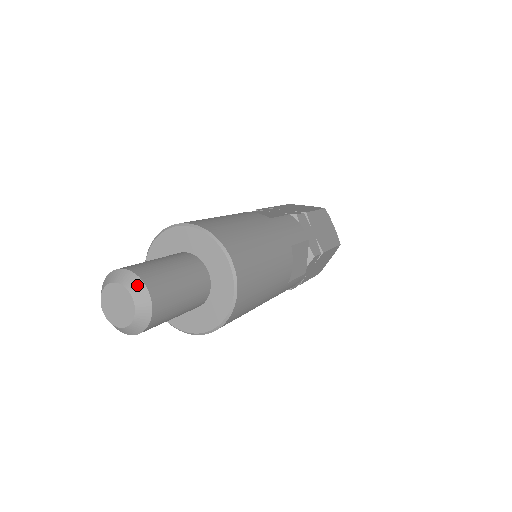
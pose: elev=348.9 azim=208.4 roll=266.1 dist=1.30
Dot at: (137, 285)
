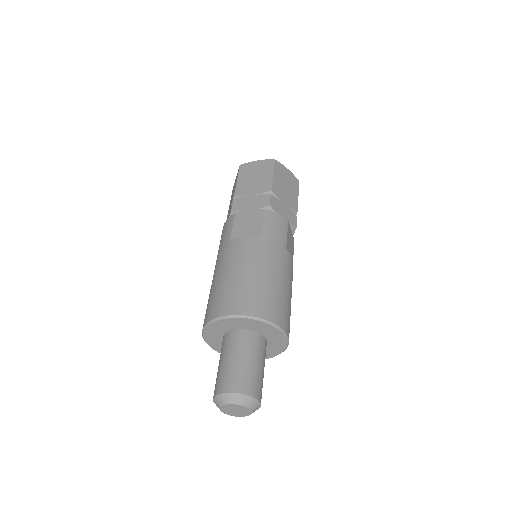
Dot at: (245, 399)
